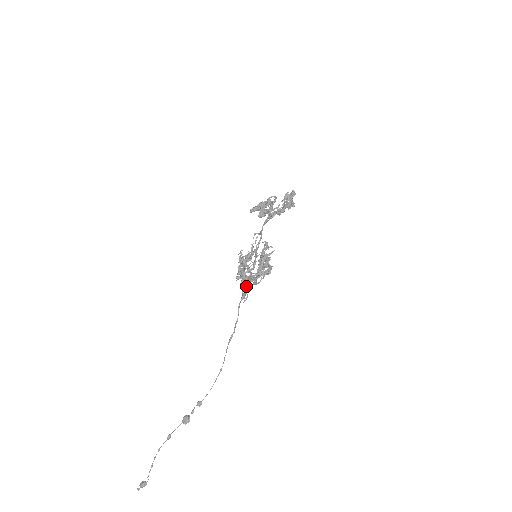
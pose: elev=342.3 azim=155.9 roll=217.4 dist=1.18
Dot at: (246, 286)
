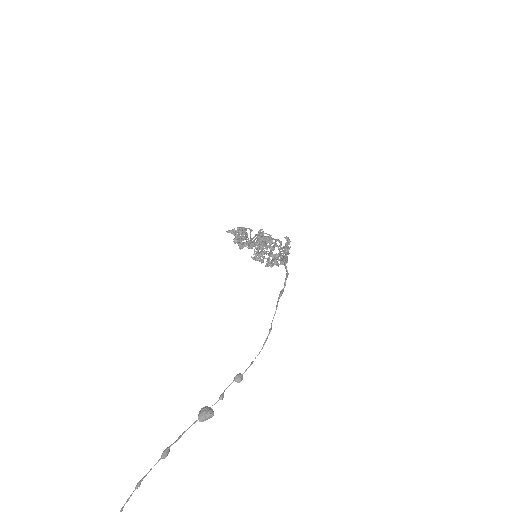
Dot at: (282, 253)
